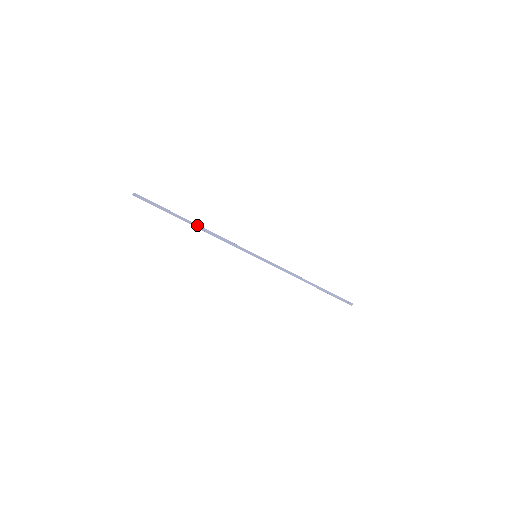
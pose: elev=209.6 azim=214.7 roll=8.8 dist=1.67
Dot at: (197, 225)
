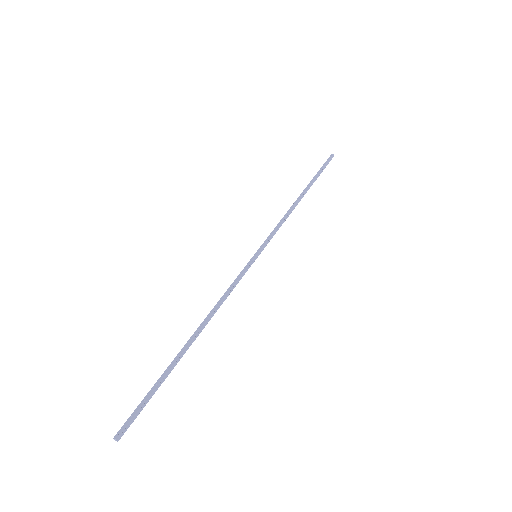
Dot at: (196, 335)
